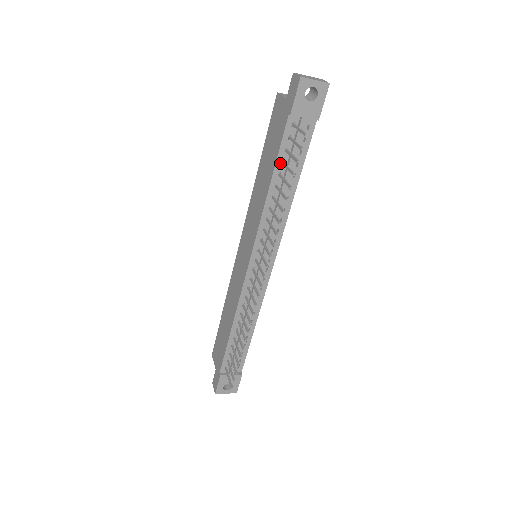
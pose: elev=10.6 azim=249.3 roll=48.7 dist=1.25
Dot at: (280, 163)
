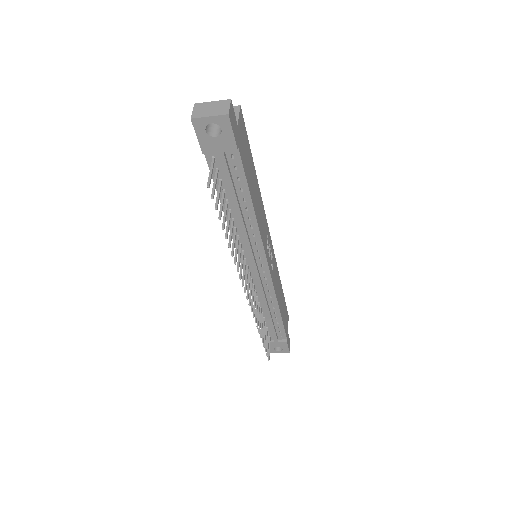
Dot at: (222, 192)
